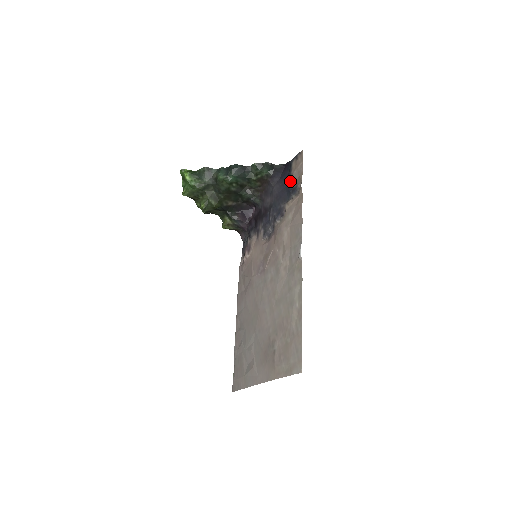
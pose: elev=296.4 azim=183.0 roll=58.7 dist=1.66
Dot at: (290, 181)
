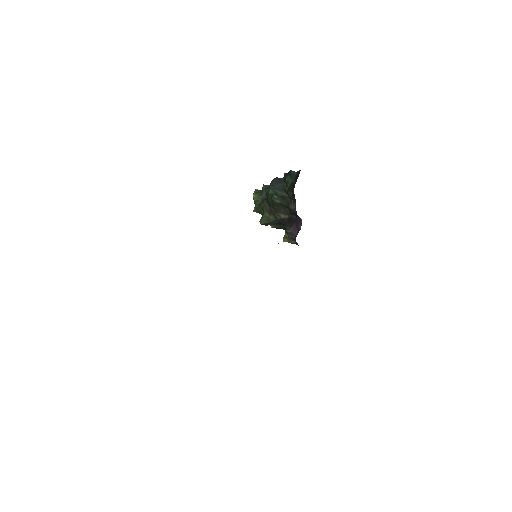
Dot at: occluded
